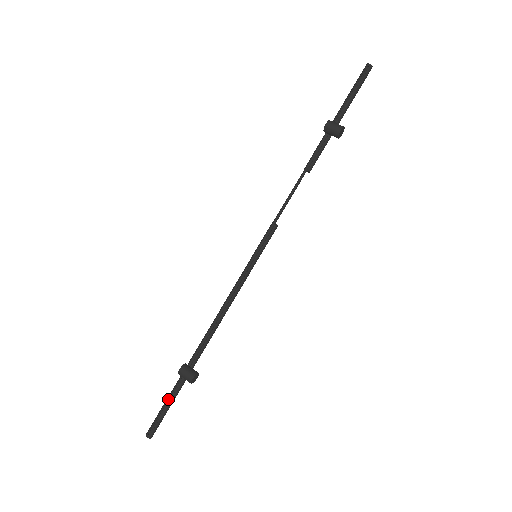
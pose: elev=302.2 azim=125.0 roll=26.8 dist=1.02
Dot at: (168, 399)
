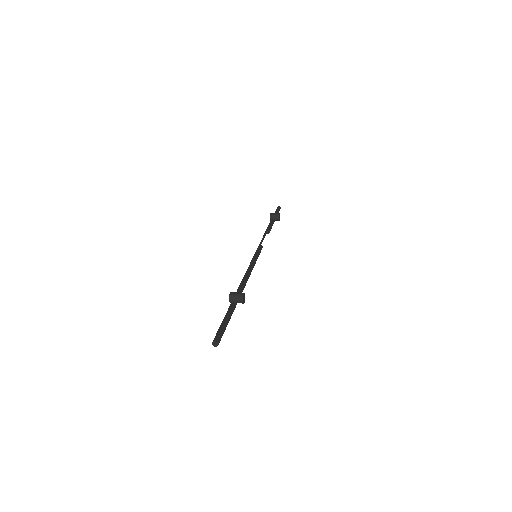
Dot at: (224, 318)
